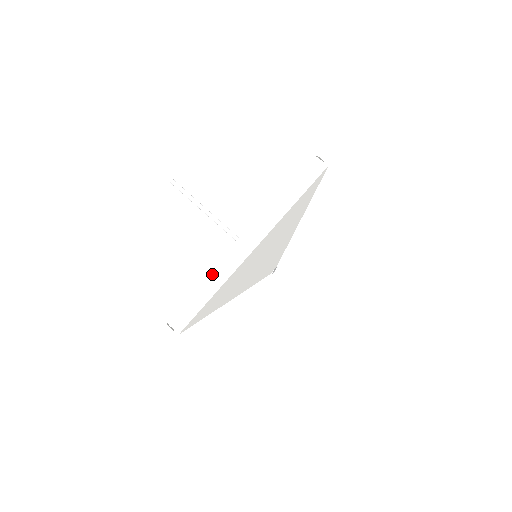
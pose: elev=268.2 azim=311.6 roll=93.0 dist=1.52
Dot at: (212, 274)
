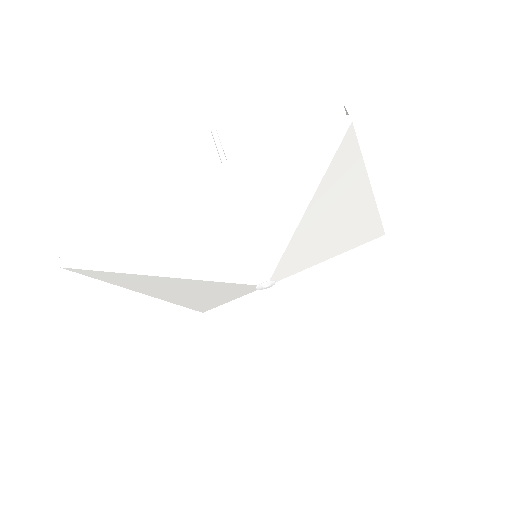
Dot at: (132, 211)
